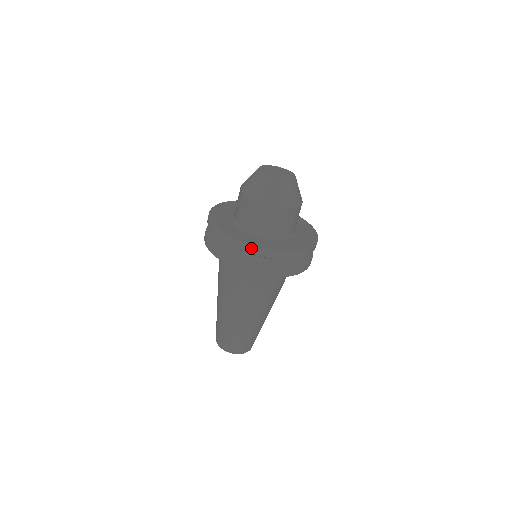
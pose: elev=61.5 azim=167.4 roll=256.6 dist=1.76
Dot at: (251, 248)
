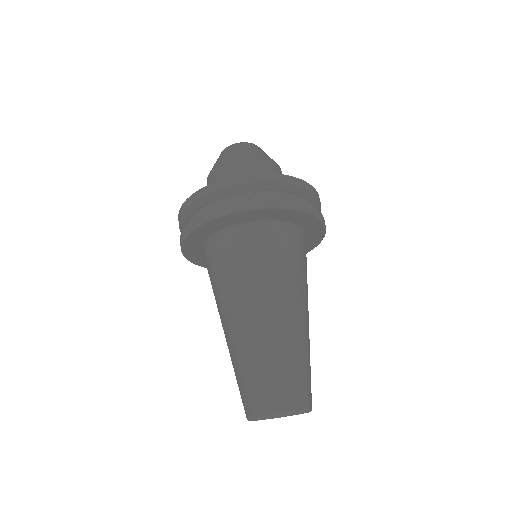
Dot at: (181, 209)
